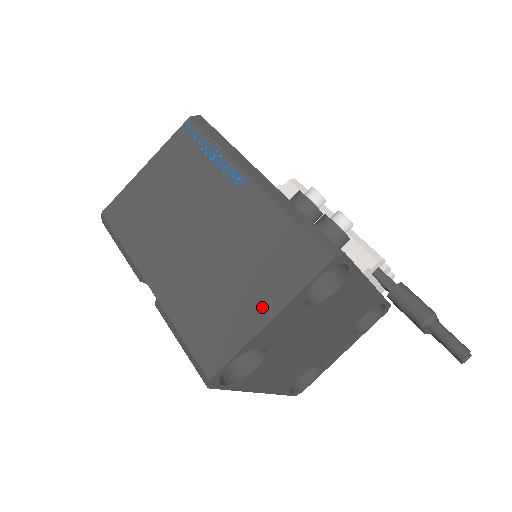
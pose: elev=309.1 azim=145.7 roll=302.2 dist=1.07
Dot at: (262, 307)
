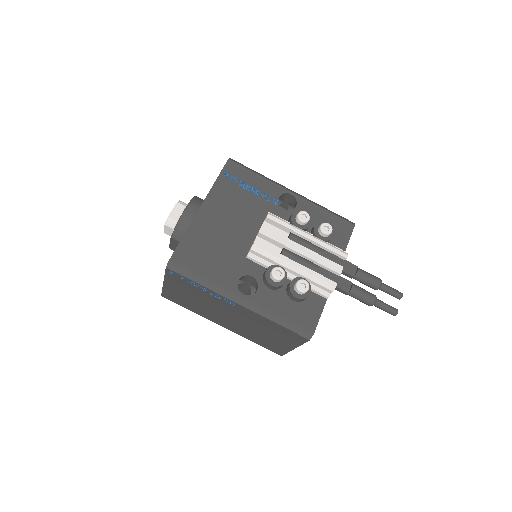
Dot at: (287, 345)
